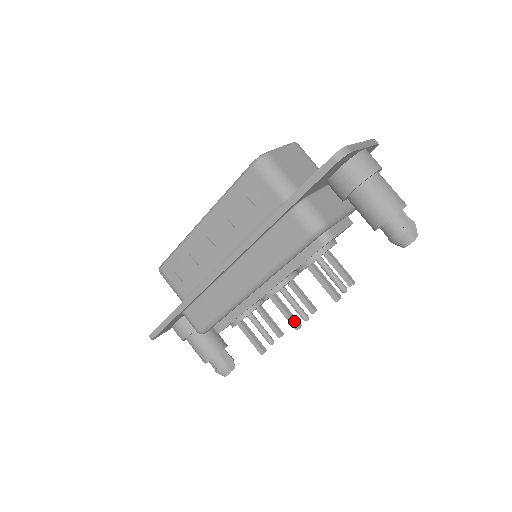
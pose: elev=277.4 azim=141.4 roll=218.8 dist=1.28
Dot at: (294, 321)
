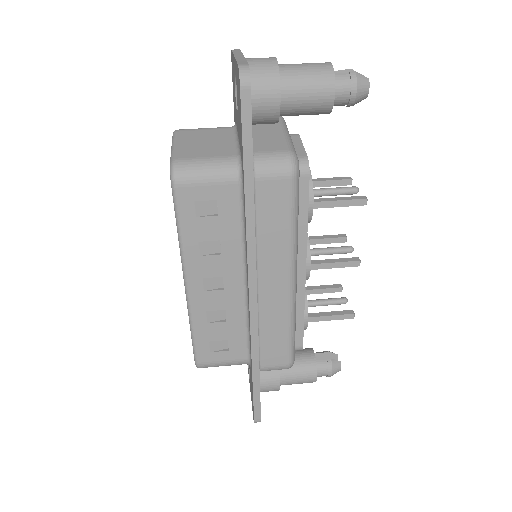
Dot at: (350, 261)
